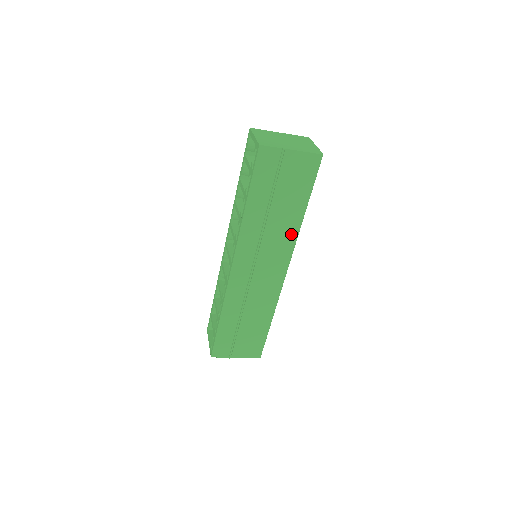
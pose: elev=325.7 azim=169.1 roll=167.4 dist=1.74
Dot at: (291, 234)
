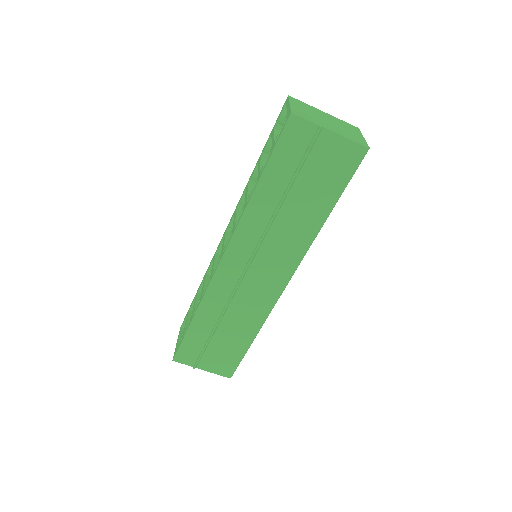
Dot at: (303, 240)
